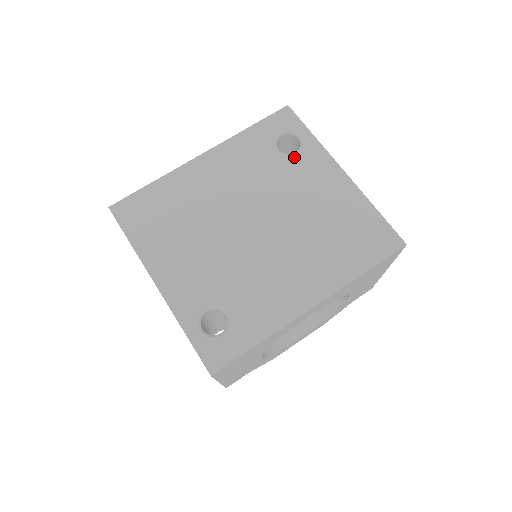
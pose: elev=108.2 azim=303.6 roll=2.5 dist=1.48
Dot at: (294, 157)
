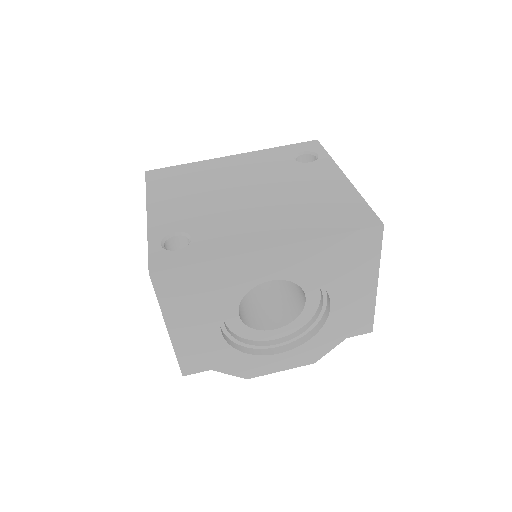
Dot at: (306, 164)
